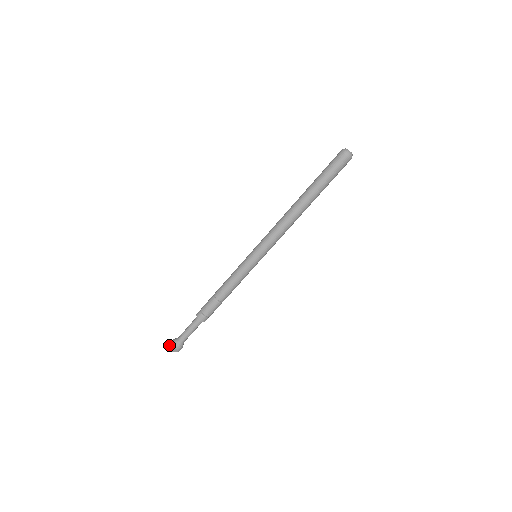
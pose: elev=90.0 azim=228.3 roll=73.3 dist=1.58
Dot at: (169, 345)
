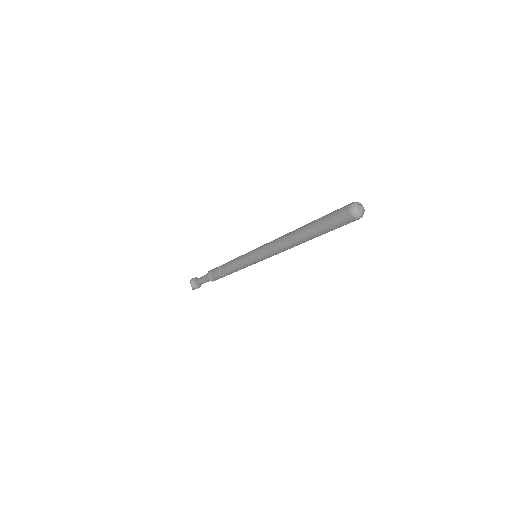
Dot at: (190, 280)
